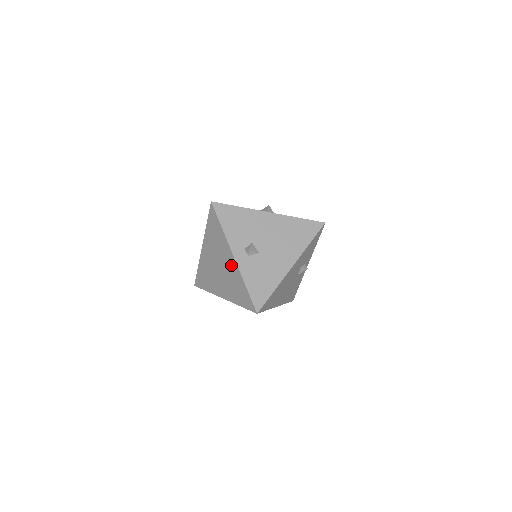
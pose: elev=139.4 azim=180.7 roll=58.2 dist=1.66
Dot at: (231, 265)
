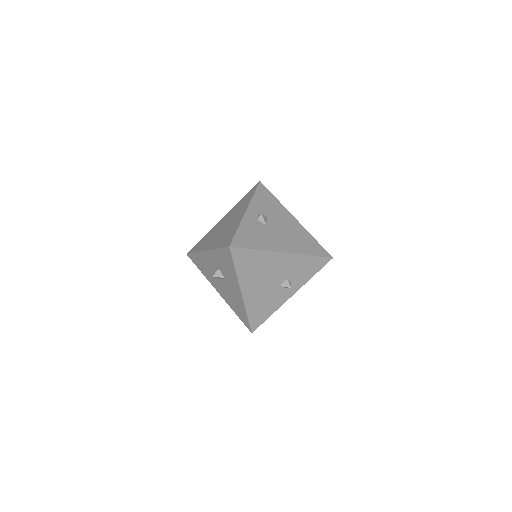
Dot at: (238, 218)
